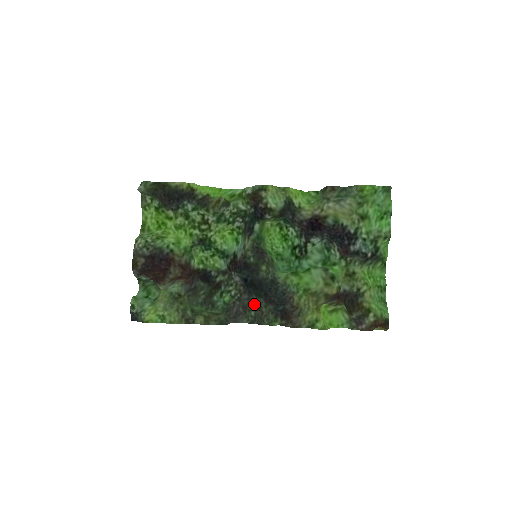
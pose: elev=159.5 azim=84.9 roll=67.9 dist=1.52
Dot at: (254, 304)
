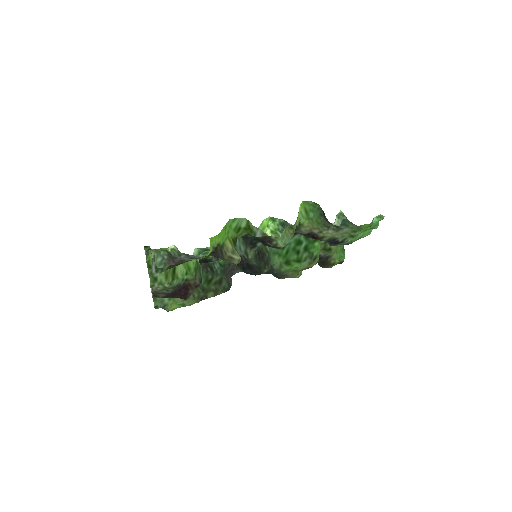
Dot at: occluded
